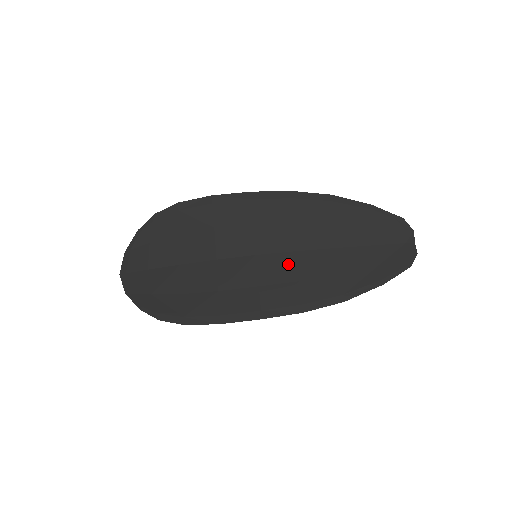
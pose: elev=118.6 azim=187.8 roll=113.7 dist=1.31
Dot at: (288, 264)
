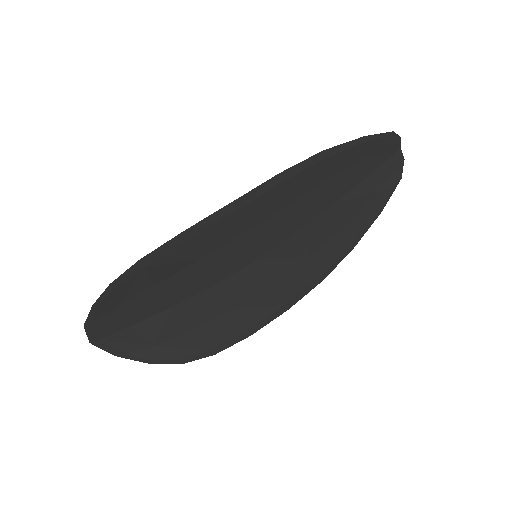
Dot at: (295, 248)
